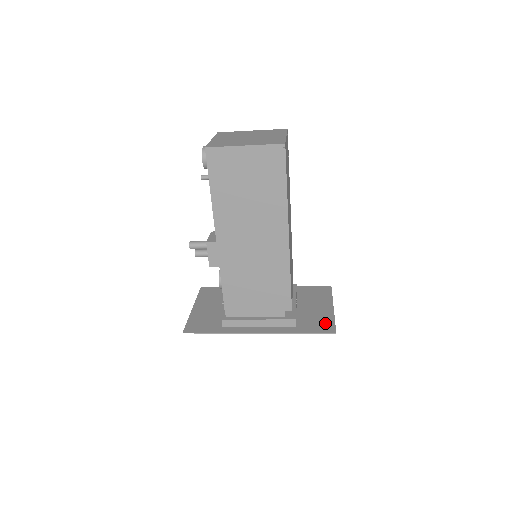
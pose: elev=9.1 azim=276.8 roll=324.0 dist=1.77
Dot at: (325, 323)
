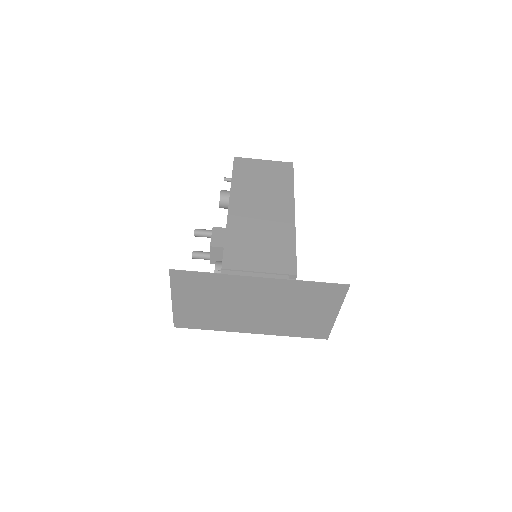
Dot at: (334, 295)
